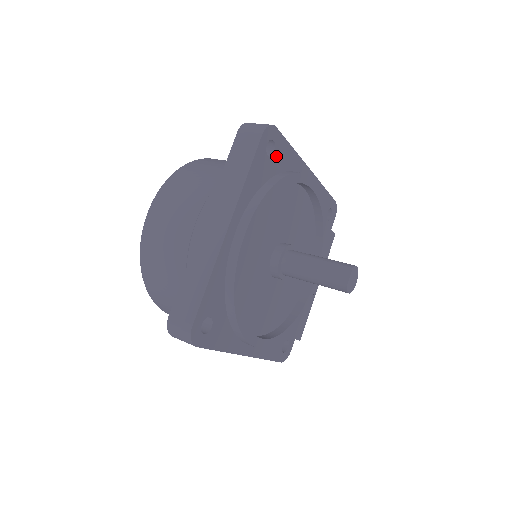
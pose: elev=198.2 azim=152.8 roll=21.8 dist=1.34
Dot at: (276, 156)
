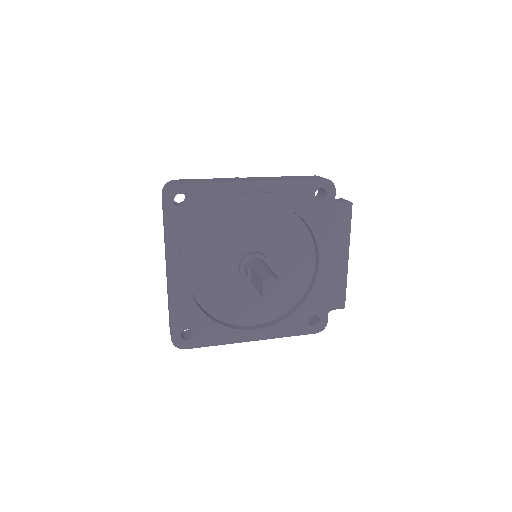
Dot at: (192, 201)
